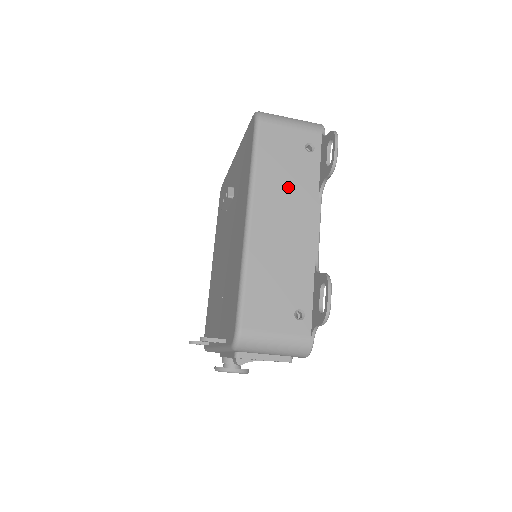
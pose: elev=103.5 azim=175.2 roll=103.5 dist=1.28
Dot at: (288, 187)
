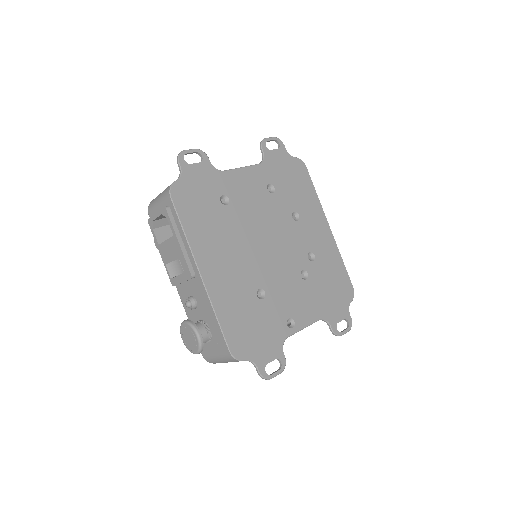
Dot at: occluded
